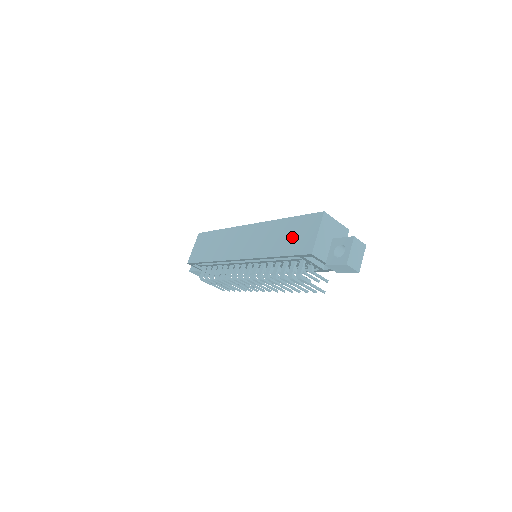
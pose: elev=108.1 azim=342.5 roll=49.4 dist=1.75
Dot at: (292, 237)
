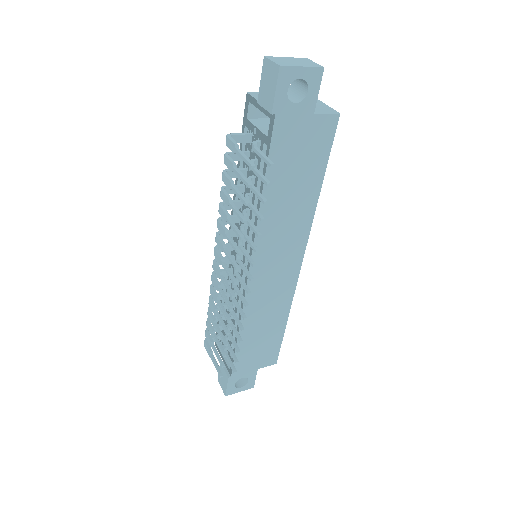
Dot at: occluded
